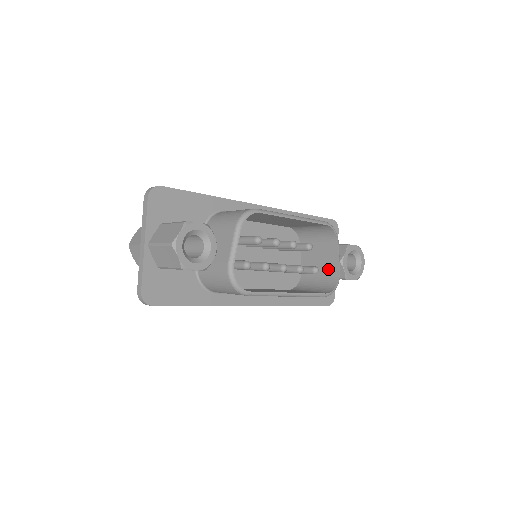
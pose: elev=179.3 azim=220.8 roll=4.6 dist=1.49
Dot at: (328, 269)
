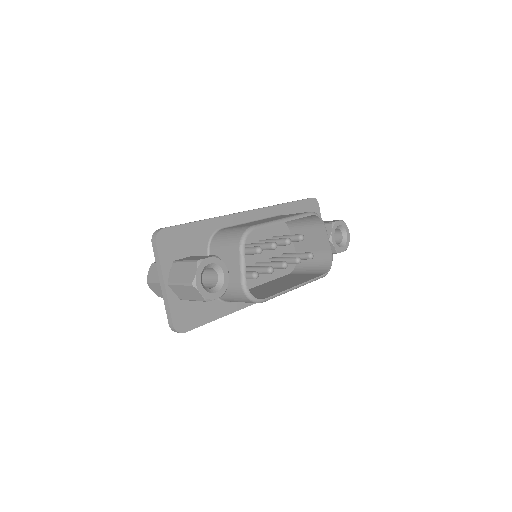
Dot at: (320, 250)
